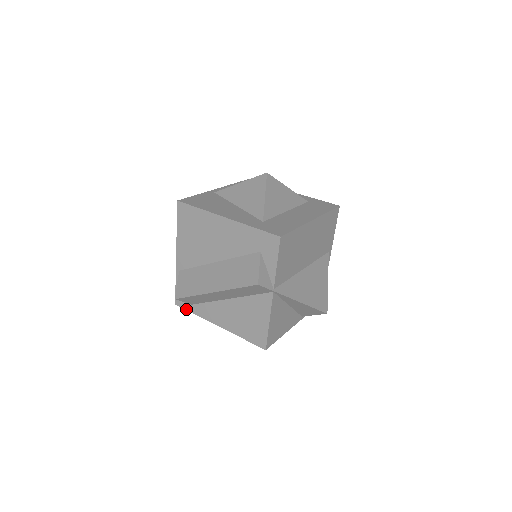
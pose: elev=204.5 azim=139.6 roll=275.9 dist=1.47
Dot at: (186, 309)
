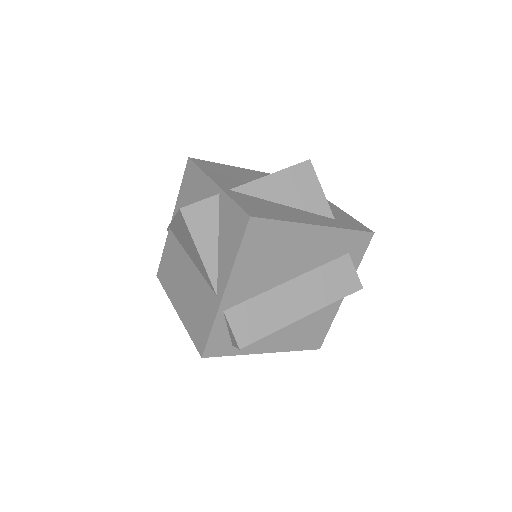
Dot at: (221, 355)
